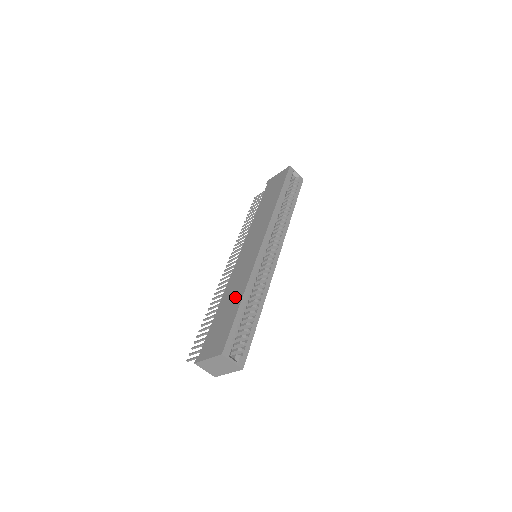
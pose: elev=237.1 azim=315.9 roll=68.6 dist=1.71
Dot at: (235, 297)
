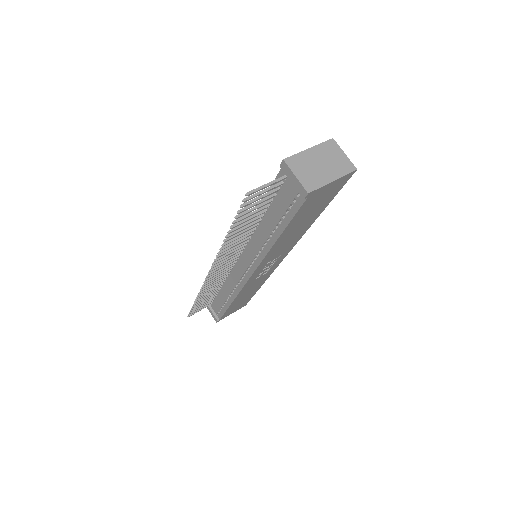
Dot at: occluded
